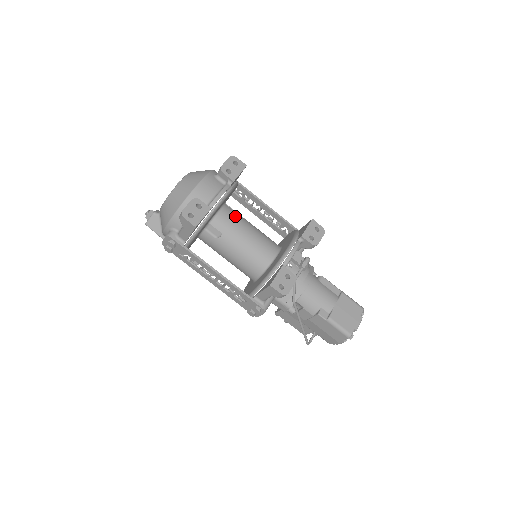
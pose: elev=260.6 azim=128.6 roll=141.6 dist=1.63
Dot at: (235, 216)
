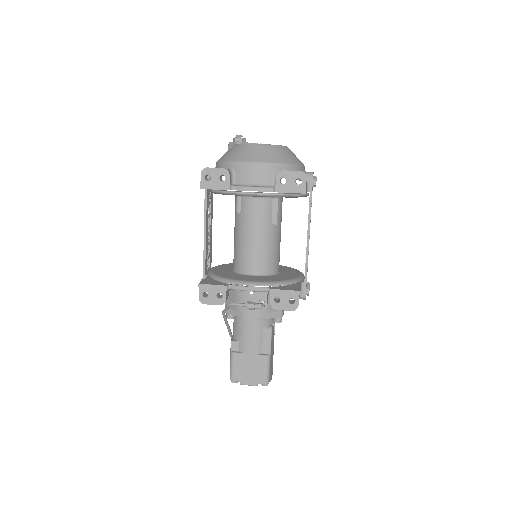
Dot at: (264, 215)
